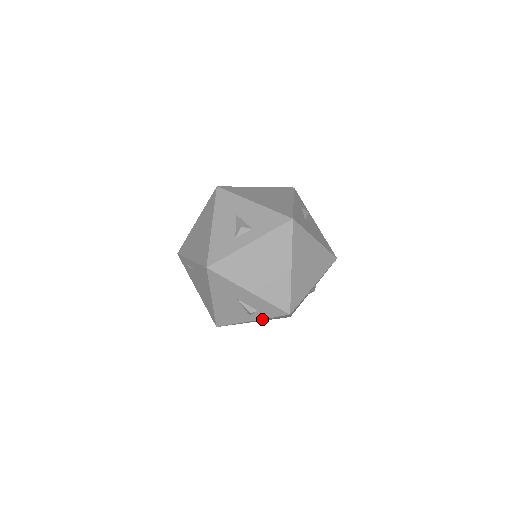
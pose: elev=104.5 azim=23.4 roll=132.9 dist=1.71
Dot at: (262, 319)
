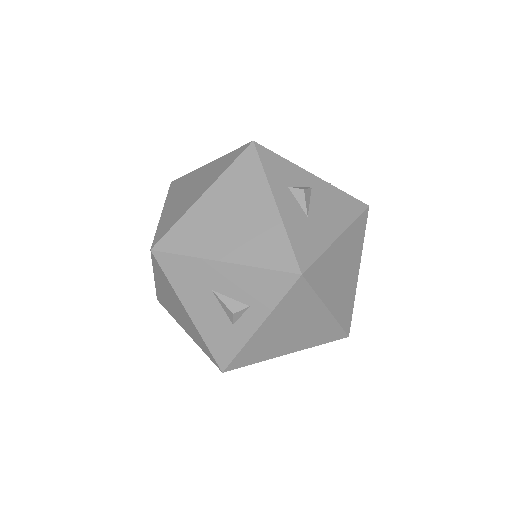
Dot at: occluded
